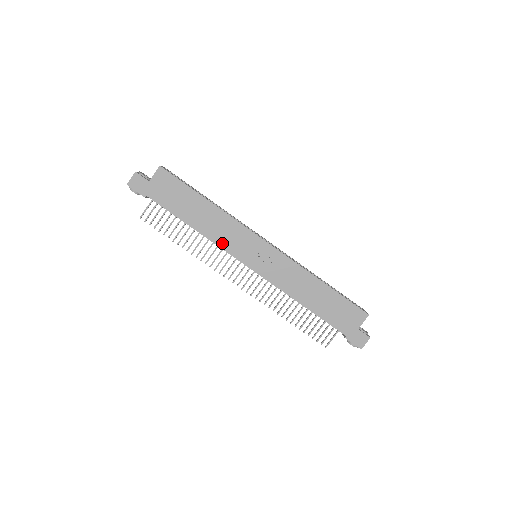
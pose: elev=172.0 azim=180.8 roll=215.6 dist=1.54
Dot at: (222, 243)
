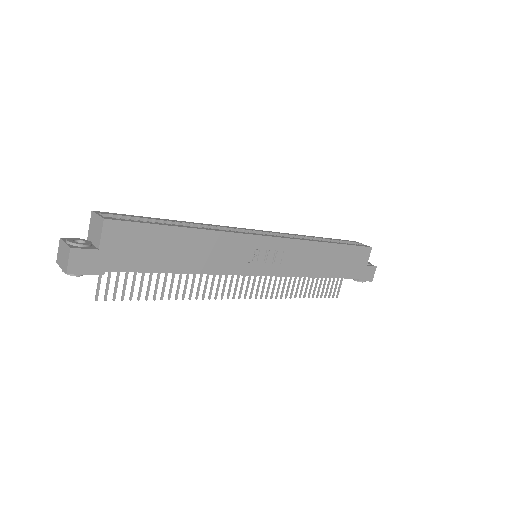
Dot at: (225, 268)
